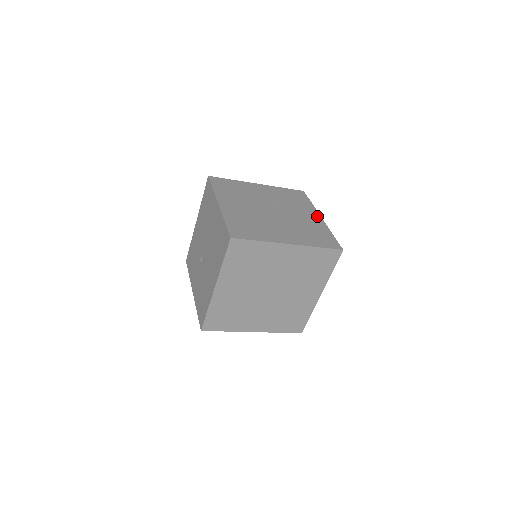
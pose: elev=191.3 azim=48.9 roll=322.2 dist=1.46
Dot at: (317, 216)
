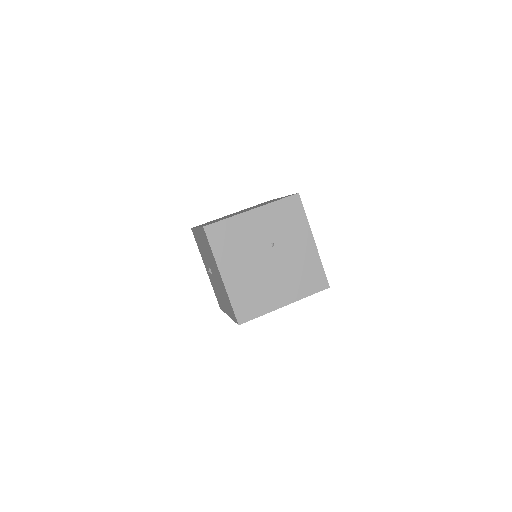
Dot at: (310, 241)
